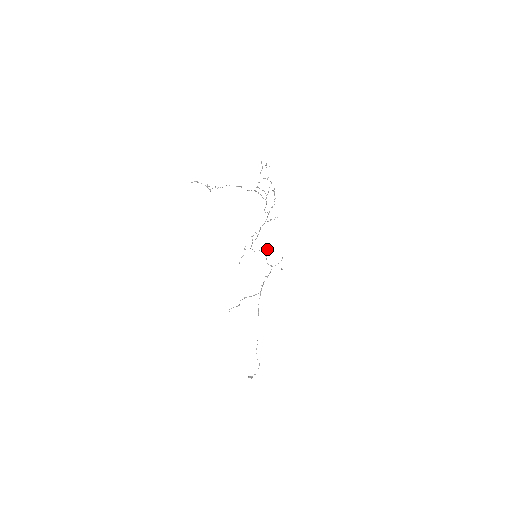
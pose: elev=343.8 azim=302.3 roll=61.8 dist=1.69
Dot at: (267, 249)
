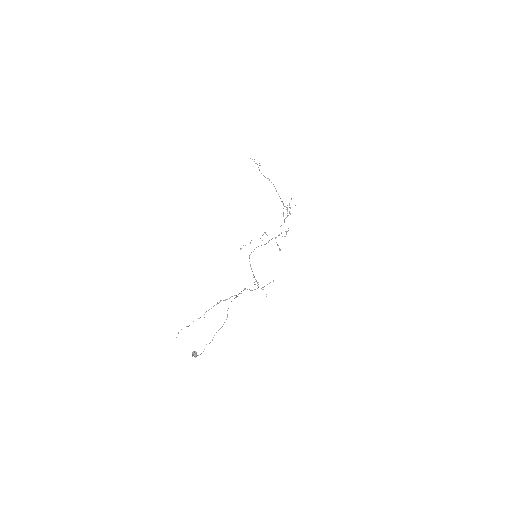
Dot at: (256, 280)
